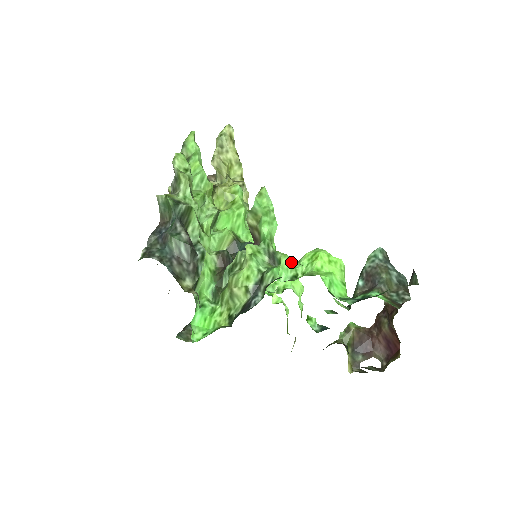
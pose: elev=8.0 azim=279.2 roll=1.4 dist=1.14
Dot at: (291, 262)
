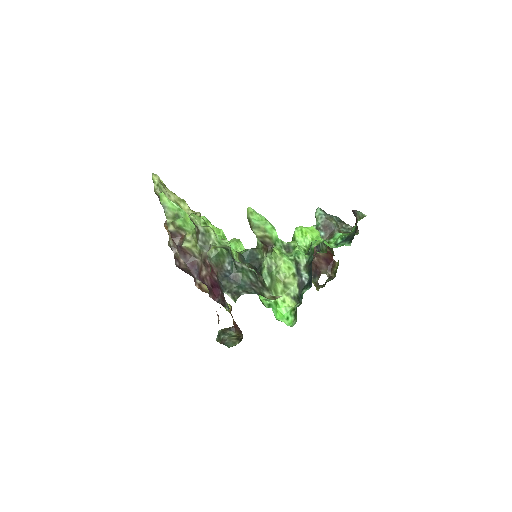
Dot at: occluded
